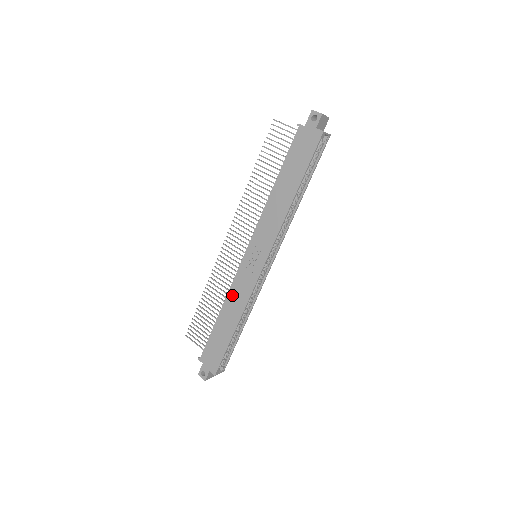
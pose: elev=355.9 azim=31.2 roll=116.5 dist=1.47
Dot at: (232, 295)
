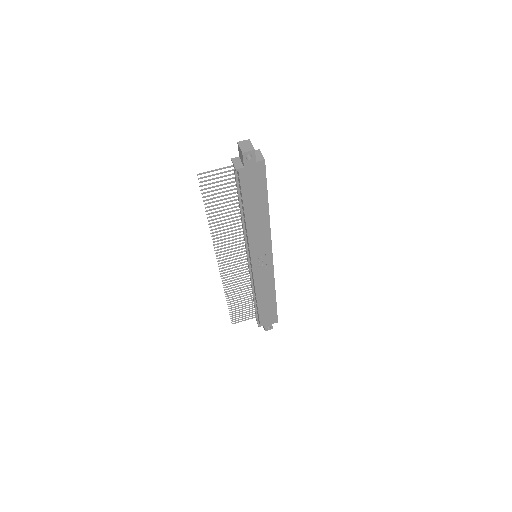
Dot at: (259, 287)
